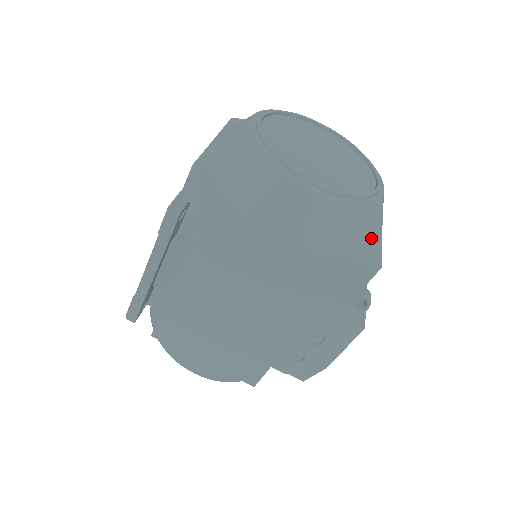
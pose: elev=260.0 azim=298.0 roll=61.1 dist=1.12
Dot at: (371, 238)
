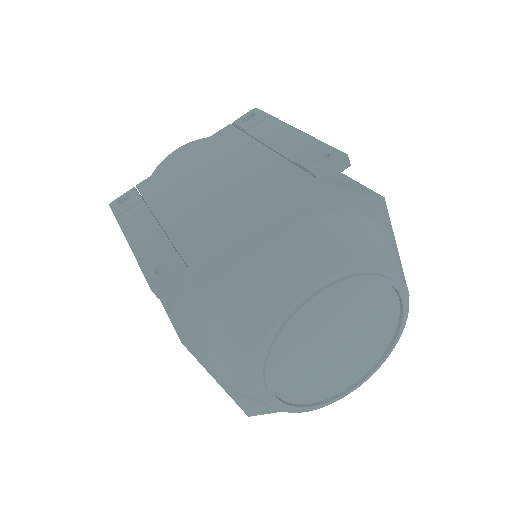
Dot at: occluded
